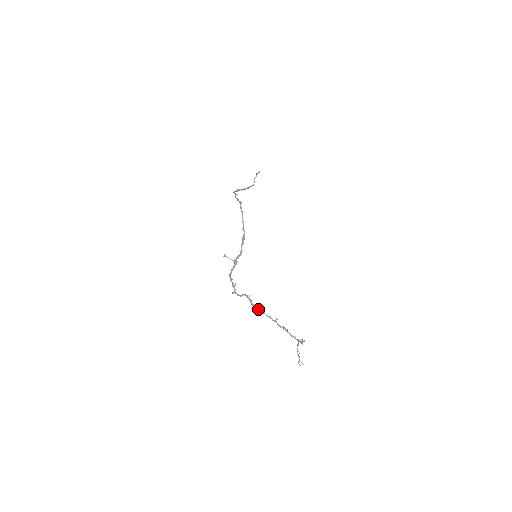
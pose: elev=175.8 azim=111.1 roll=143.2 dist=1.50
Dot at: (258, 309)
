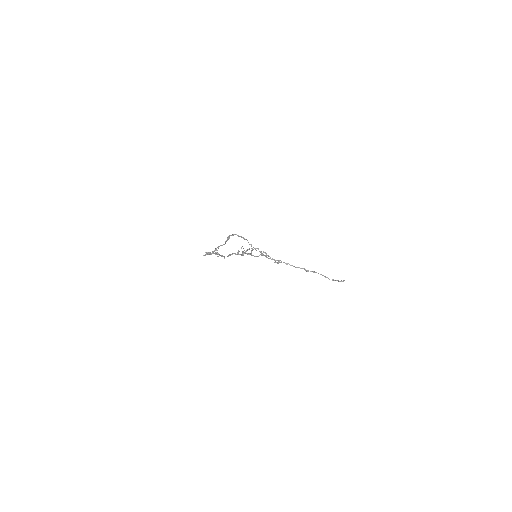
Dot at: occluded
